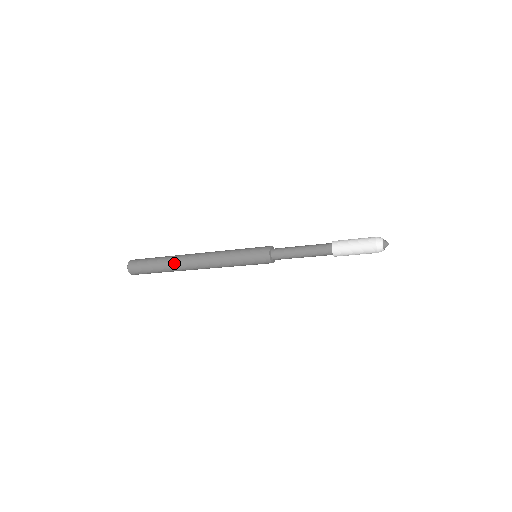
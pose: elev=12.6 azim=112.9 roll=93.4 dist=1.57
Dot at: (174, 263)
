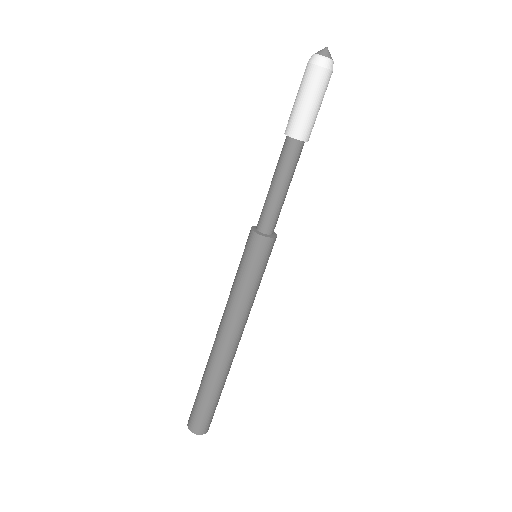
Dot at: occluded
